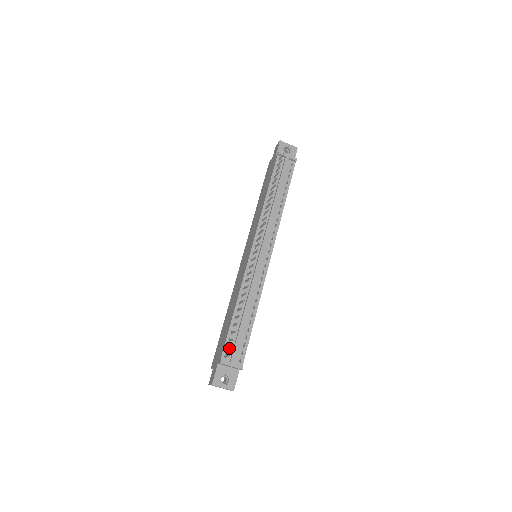
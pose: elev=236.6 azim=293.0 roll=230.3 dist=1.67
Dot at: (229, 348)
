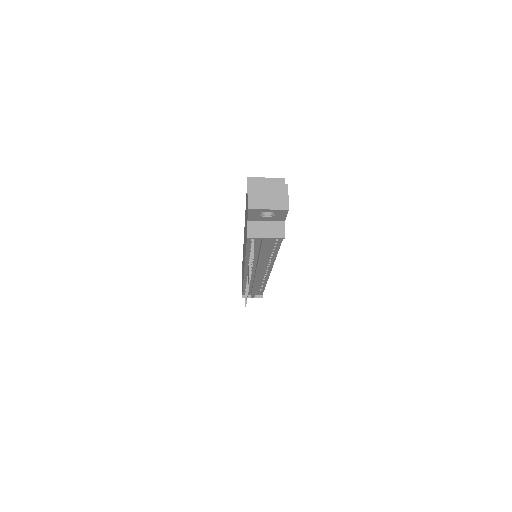
Dot at: occluded
